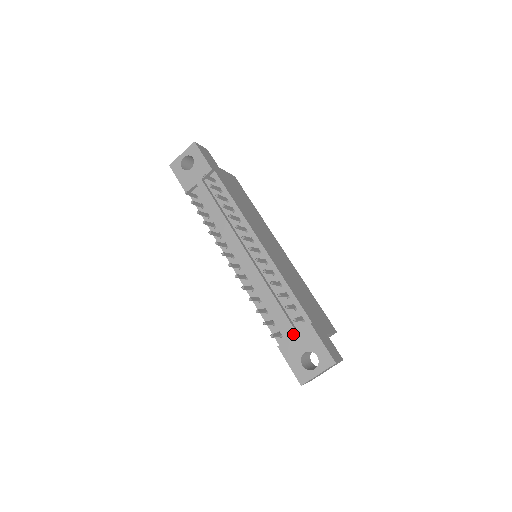
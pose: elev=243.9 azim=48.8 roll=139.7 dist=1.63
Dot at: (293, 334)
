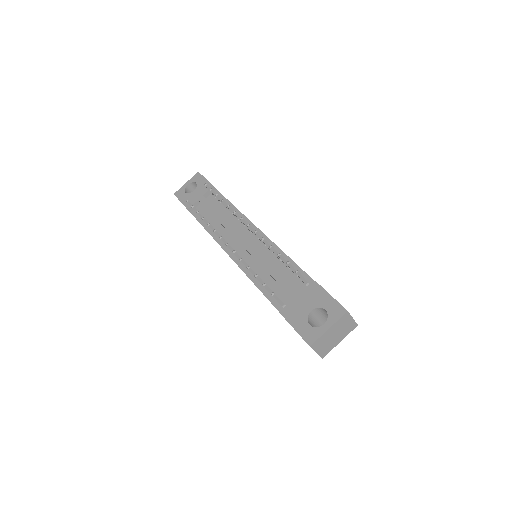
Dot at: (297, 296)
